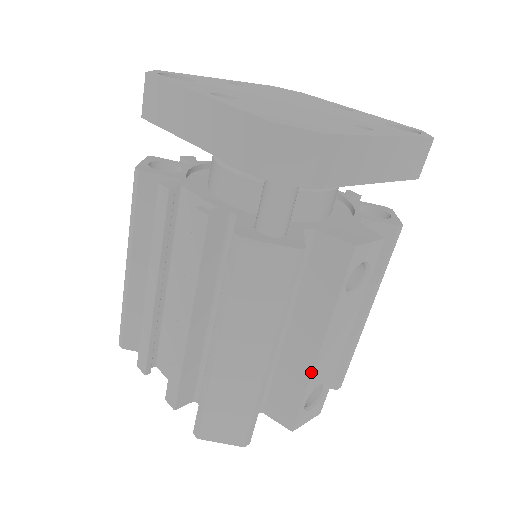
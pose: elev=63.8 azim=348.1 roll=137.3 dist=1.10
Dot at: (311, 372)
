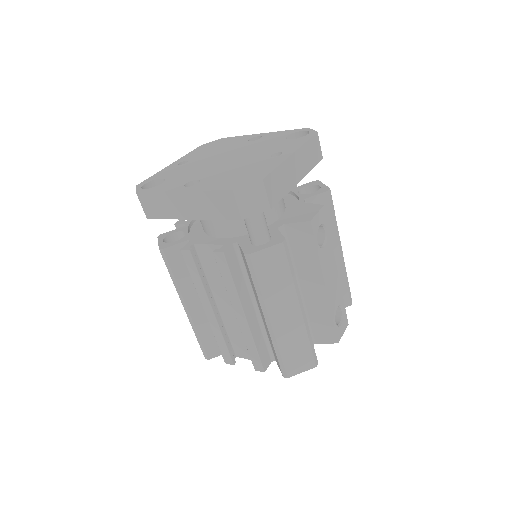
Dot at: (328, 303)
